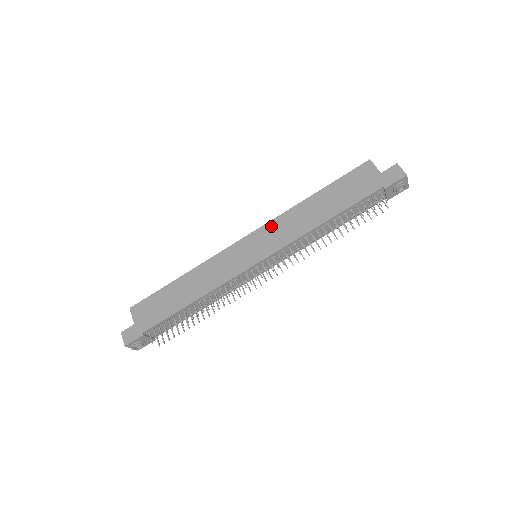
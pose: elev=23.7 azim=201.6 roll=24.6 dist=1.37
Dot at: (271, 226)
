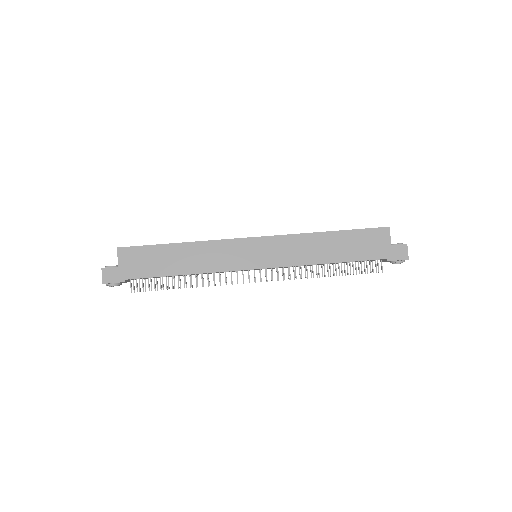
Dot at: (283, 240)
